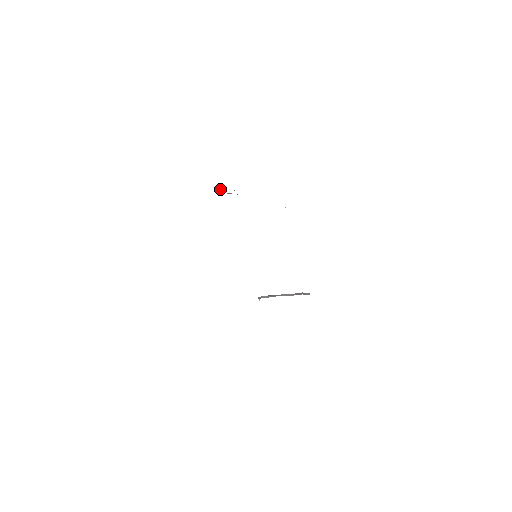
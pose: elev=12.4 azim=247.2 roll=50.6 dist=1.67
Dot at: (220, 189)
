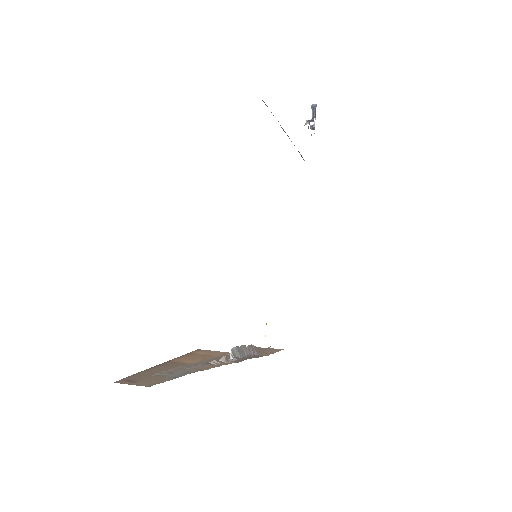
Dot at: (314, 116)
